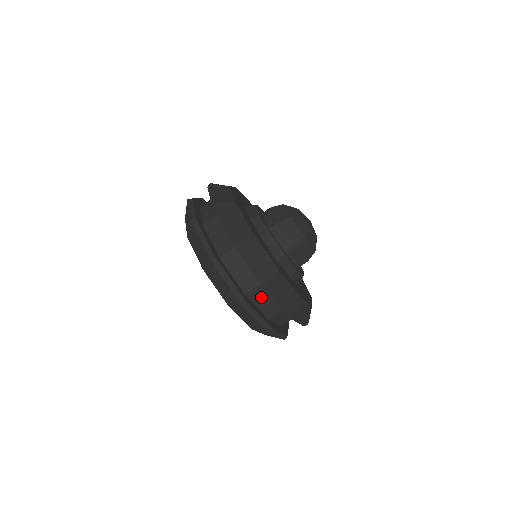
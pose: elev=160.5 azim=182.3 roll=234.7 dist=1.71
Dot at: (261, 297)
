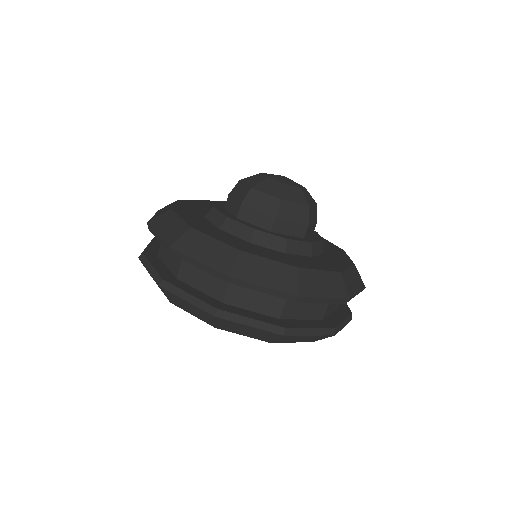
Dot at: (195, 274)
